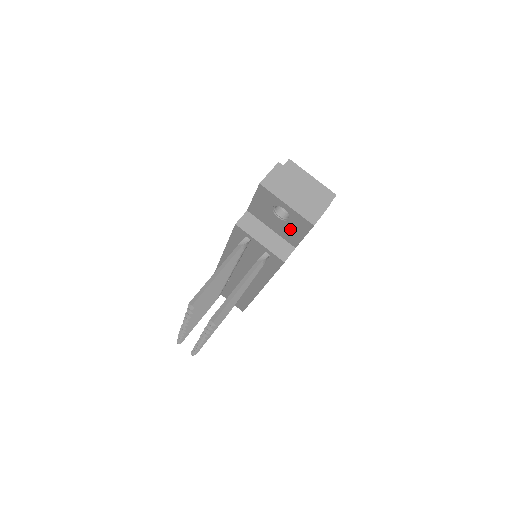
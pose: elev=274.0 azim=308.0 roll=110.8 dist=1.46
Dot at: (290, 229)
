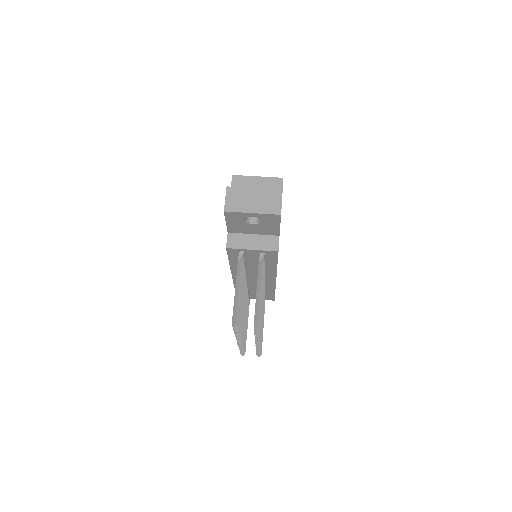
Dot at: (266, 226)
